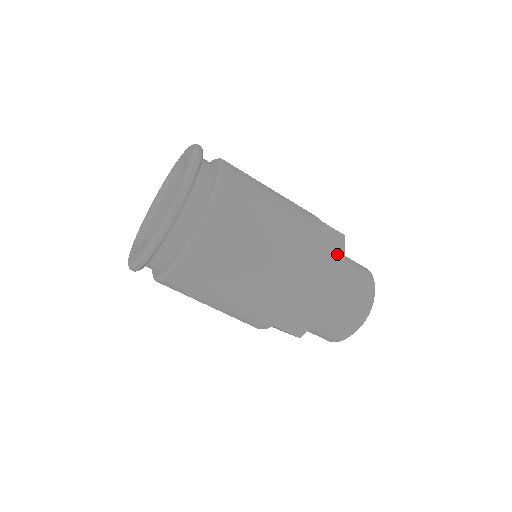
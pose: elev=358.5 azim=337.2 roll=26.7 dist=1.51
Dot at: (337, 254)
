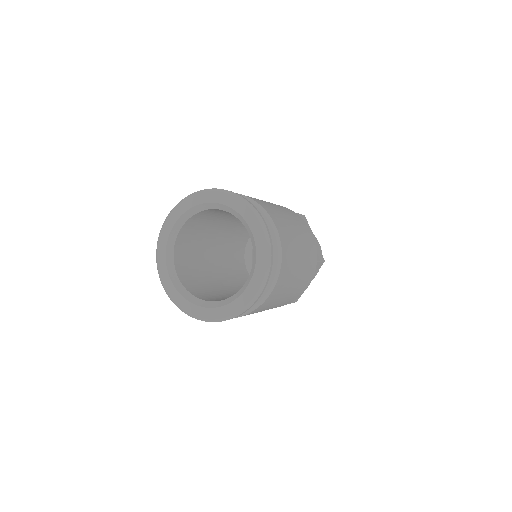
Dot at: occluded
